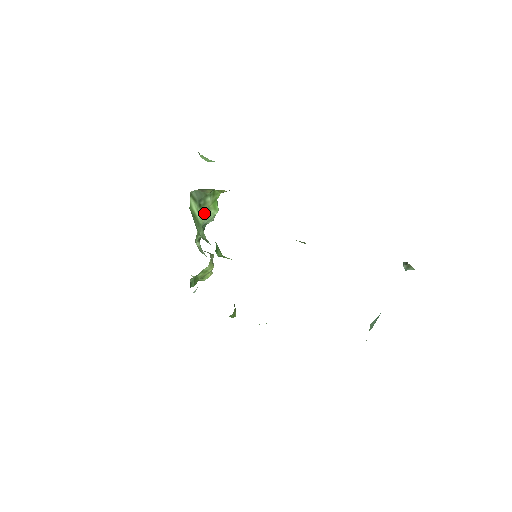
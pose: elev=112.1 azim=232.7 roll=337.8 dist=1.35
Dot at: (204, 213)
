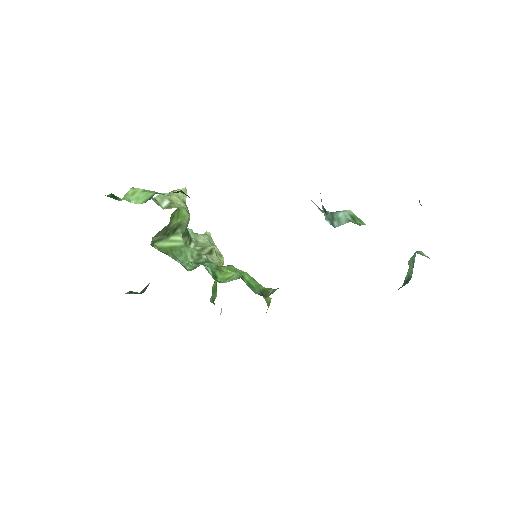
Dot at: (177, 230)
